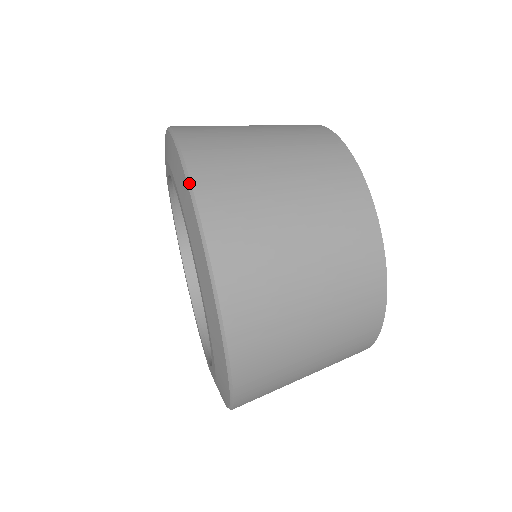
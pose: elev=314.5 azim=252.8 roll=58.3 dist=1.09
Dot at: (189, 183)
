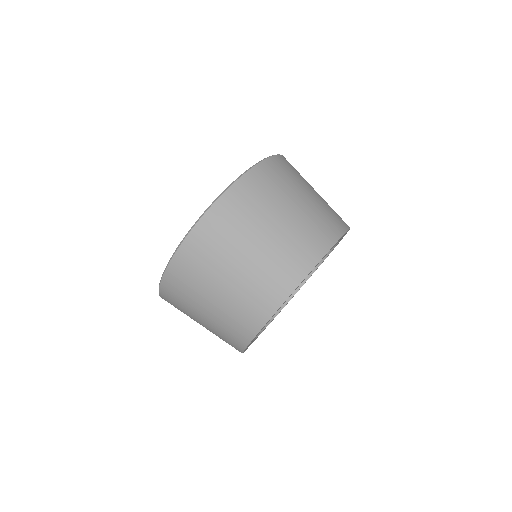
Dot at: (174, 253)
